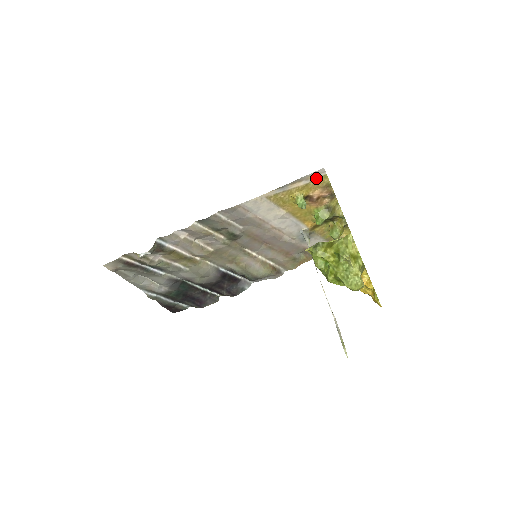
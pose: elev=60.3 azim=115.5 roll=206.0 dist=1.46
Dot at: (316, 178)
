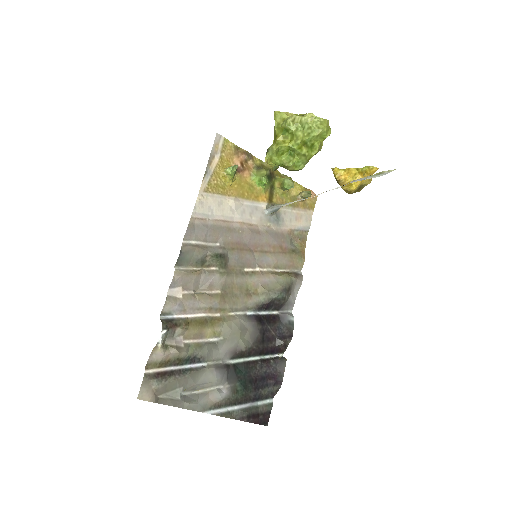
Dot at: (221, 147)
